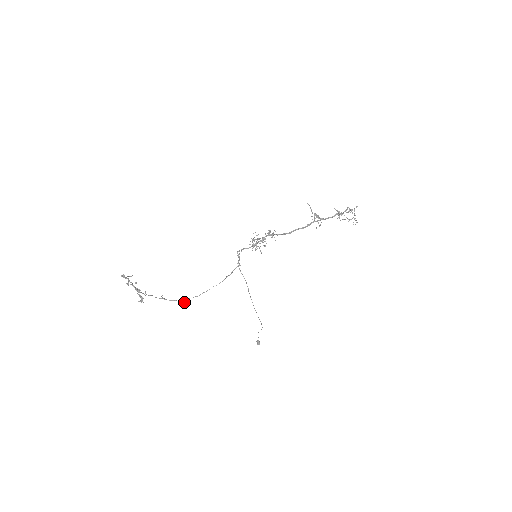
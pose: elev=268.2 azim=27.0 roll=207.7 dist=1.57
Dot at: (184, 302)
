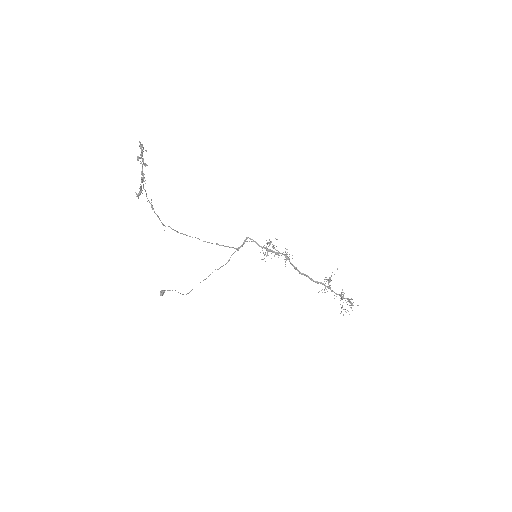
Dot at: occluded
